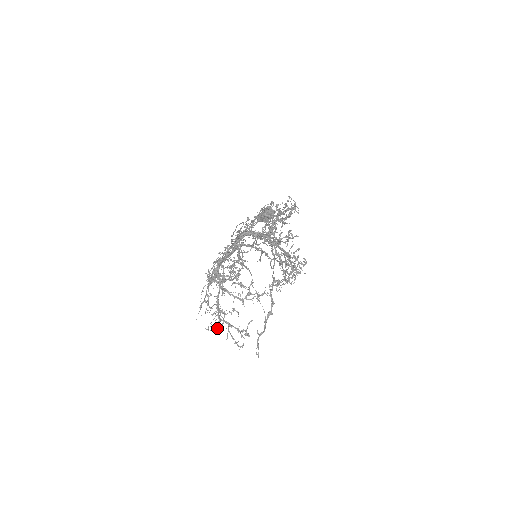
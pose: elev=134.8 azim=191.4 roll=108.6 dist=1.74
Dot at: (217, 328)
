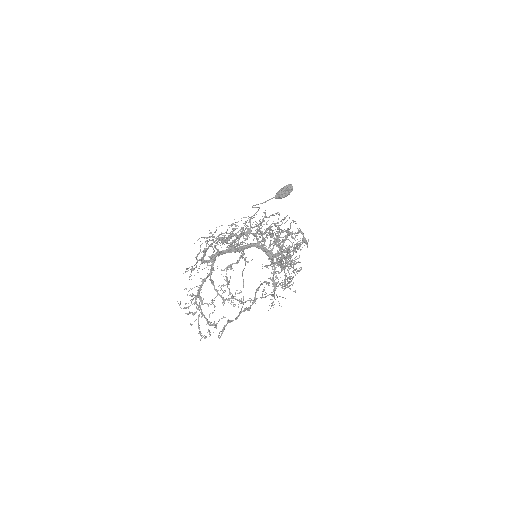
Dot at: occluded
